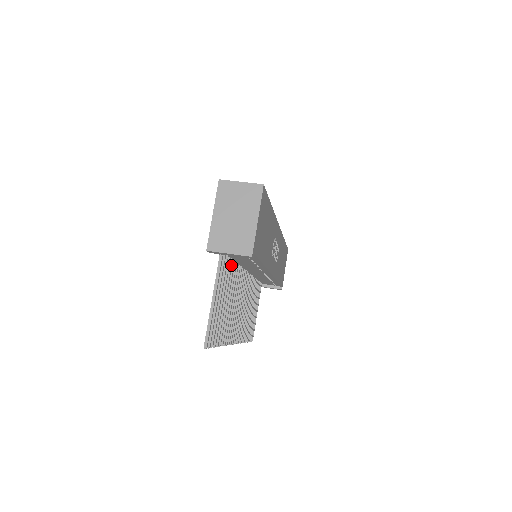
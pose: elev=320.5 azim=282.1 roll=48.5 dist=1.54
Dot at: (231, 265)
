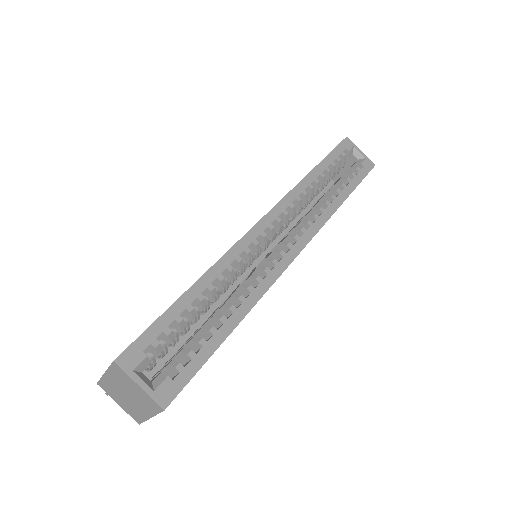
Dot at: occluded
